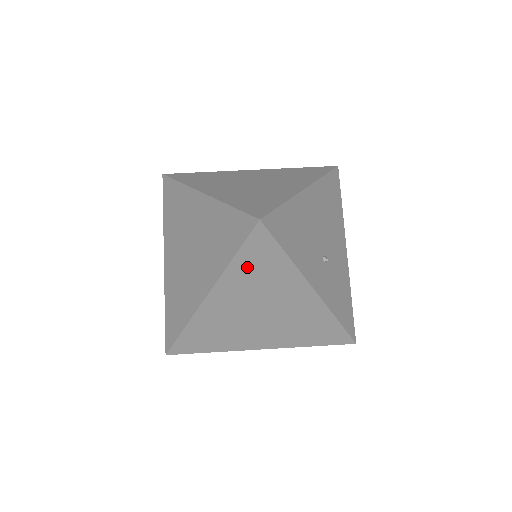
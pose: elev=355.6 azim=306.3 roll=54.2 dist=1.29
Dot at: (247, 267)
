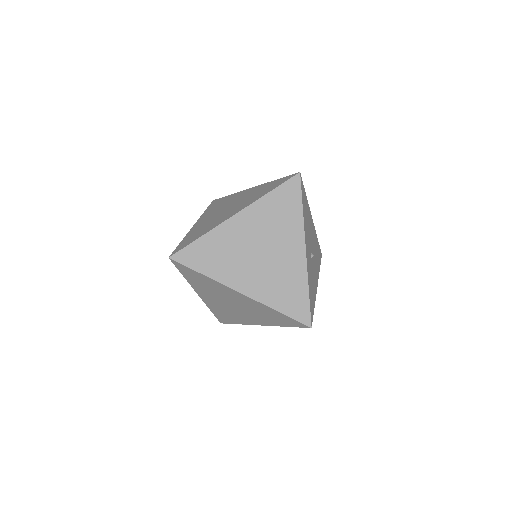
Dot at: (275, 203)
